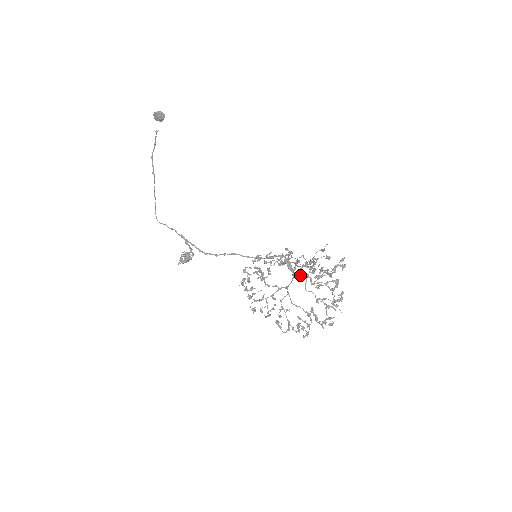
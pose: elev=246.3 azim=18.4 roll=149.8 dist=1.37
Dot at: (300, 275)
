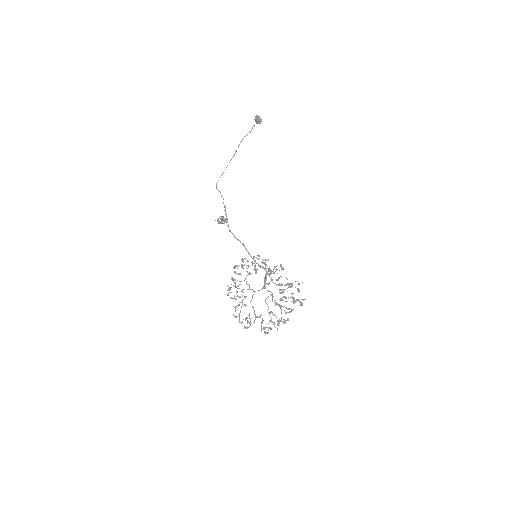
Dot at: (267, 290)
